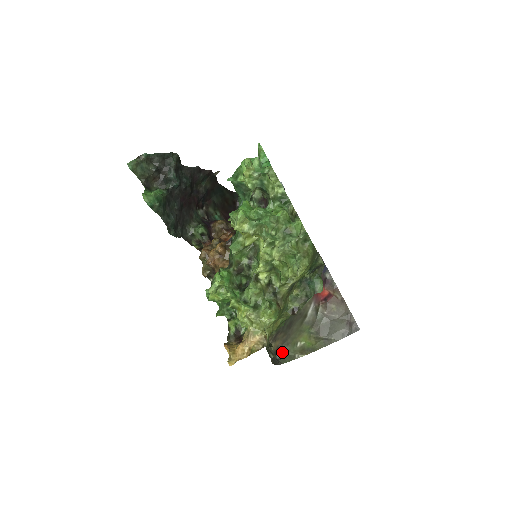
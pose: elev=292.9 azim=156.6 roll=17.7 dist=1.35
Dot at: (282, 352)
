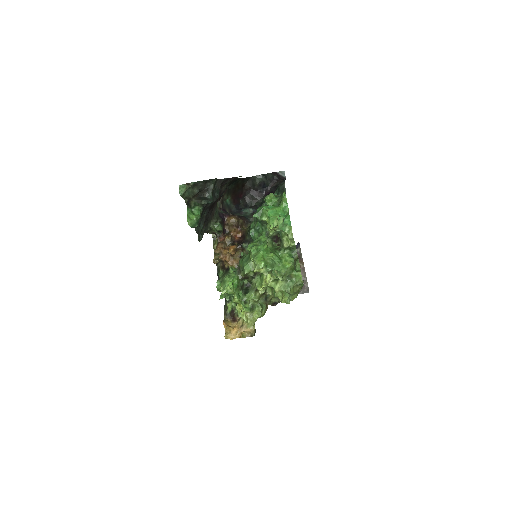
Dot at: occluded
